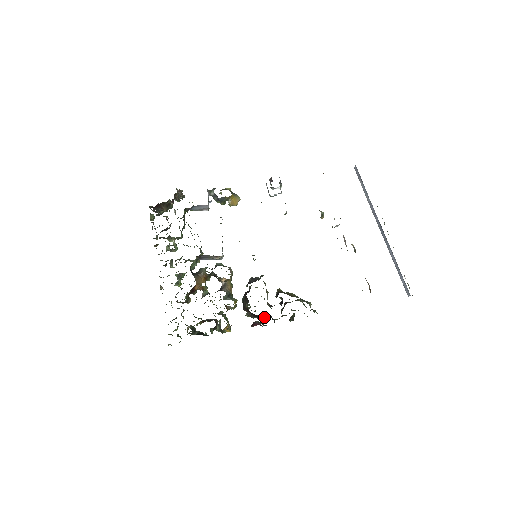
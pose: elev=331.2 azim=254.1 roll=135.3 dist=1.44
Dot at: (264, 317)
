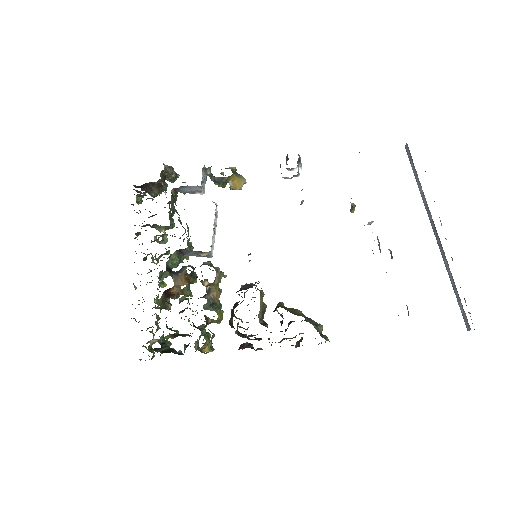
Dot at: (257, 338)
